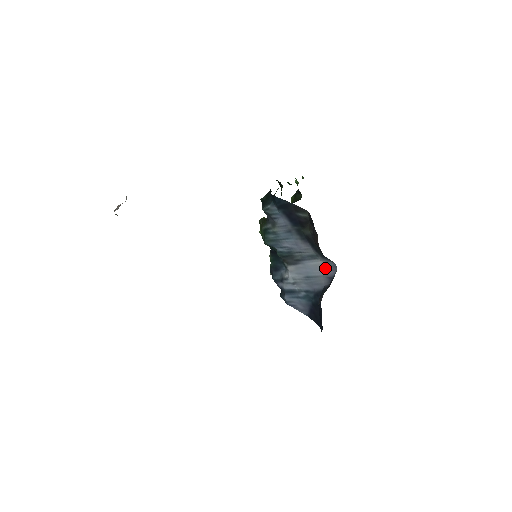
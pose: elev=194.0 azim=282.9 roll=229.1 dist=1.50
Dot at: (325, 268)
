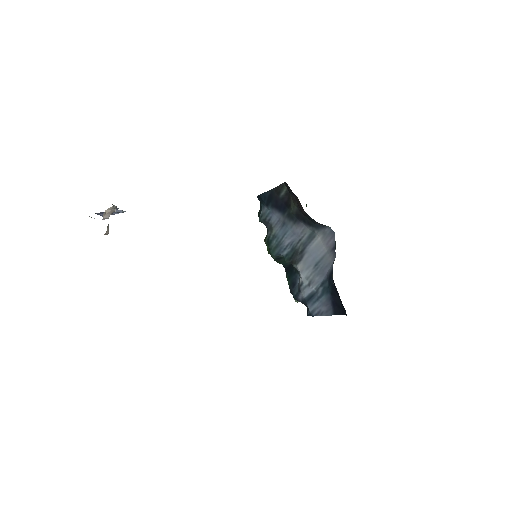
Dot at: (325, 241)
